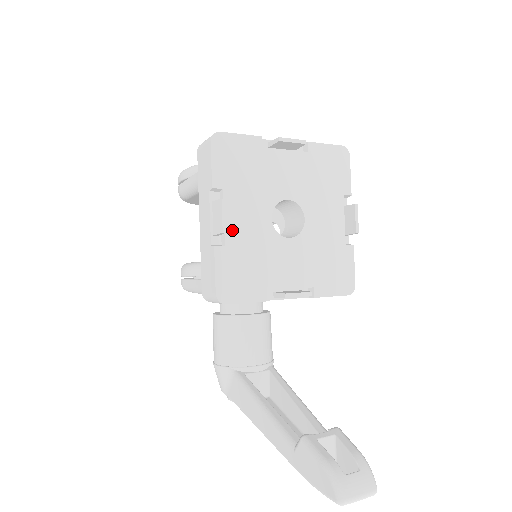
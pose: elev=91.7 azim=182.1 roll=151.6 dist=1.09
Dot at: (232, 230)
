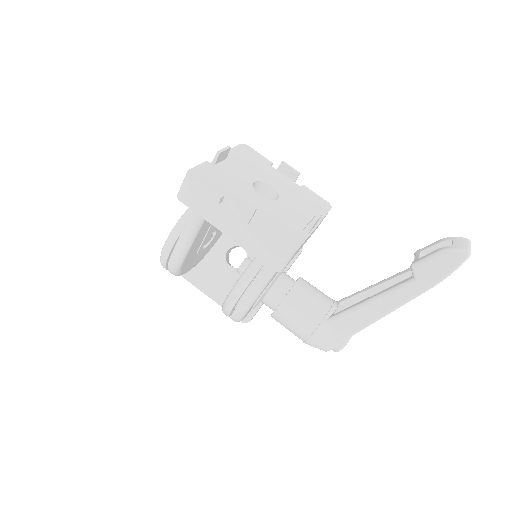
Dot at: occluded
